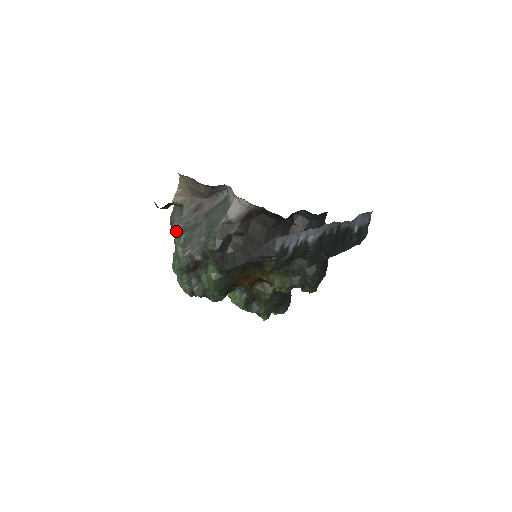
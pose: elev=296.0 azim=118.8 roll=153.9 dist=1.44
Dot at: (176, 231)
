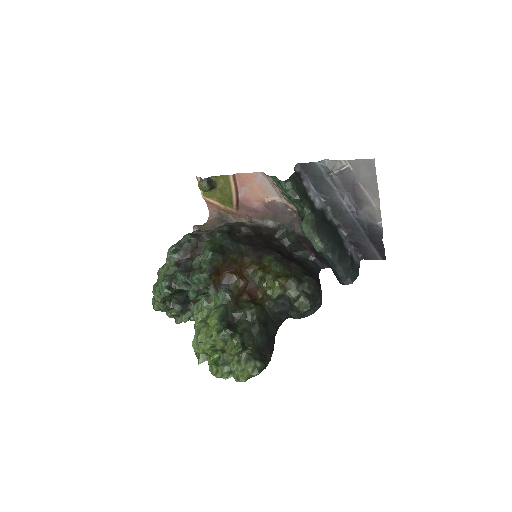
Dot at: occluded
